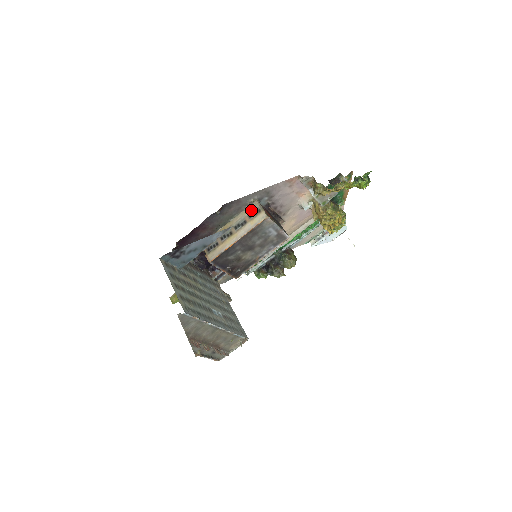
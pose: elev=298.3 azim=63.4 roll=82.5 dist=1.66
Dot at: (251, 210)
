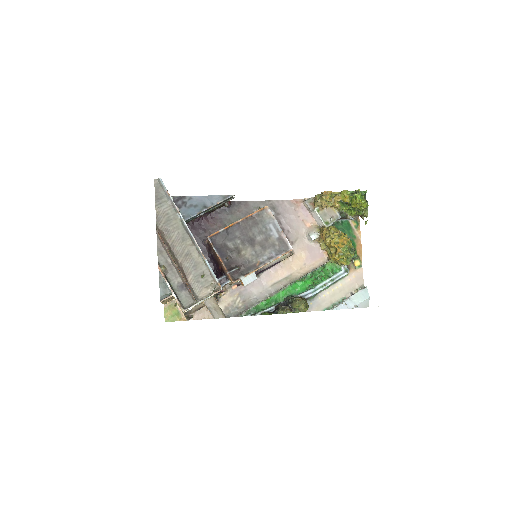
Dot at: occluded
